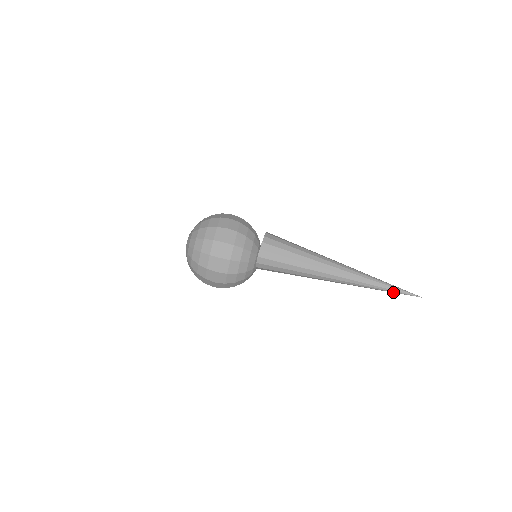
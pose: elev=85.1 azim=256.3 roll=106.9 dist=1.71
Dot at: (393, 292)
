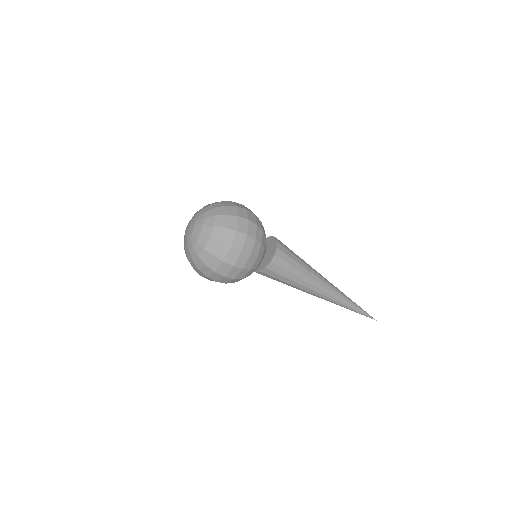
Dot at: (357, 312)
